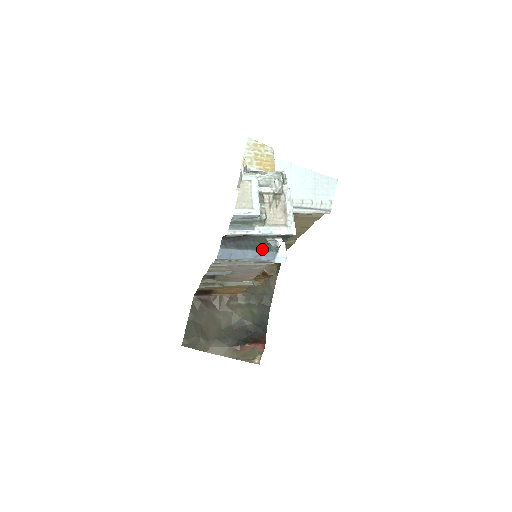
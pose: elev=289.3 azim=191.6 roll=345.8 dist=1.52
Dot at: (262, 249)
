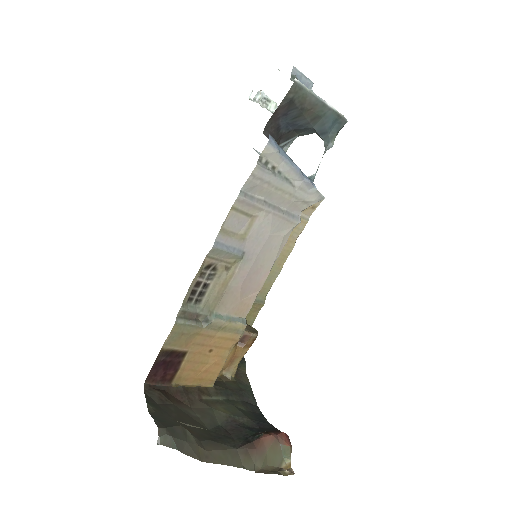
Dot at: occluded
